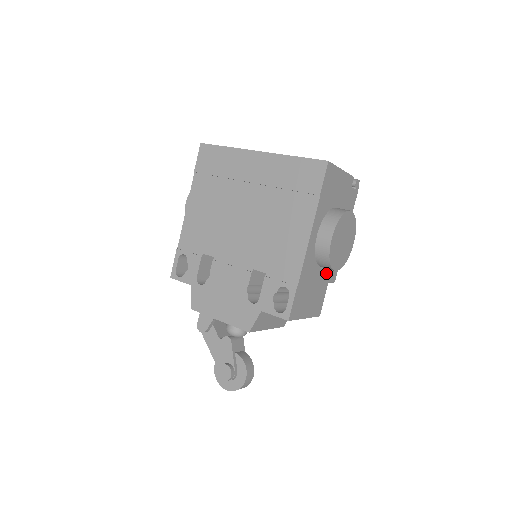
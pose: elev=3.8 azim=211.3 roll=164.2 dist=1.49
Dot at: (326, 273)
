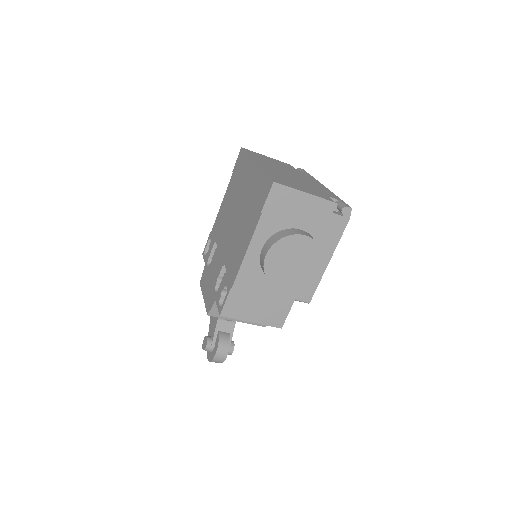
Dot at: (289, 290)
